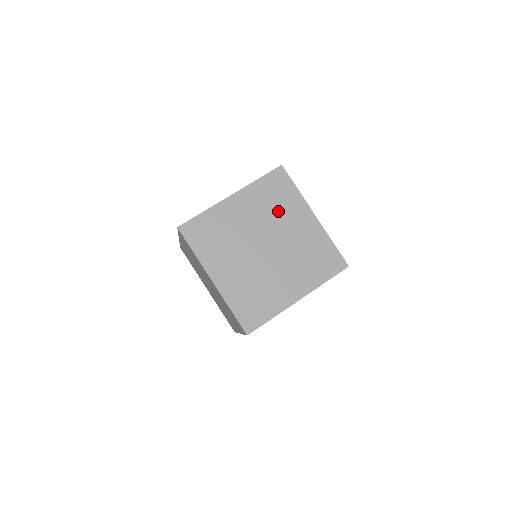
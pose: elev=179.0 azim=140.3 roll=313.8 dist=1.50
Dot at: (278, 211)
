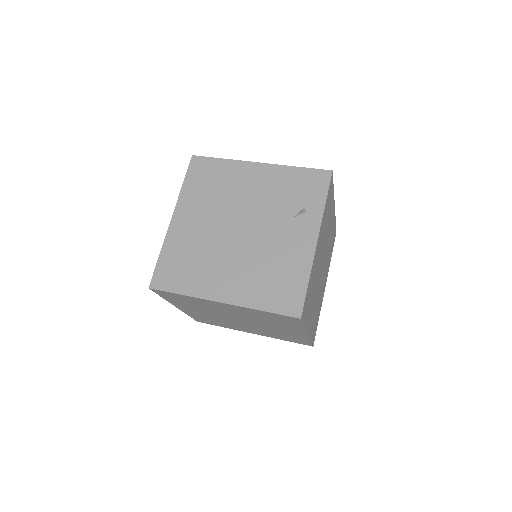
Dot at: (269, 322)
